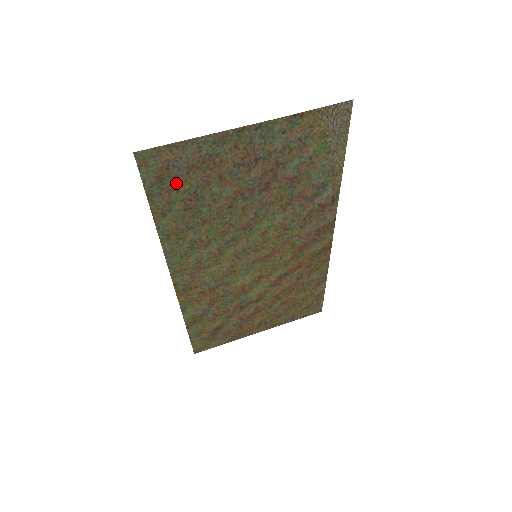
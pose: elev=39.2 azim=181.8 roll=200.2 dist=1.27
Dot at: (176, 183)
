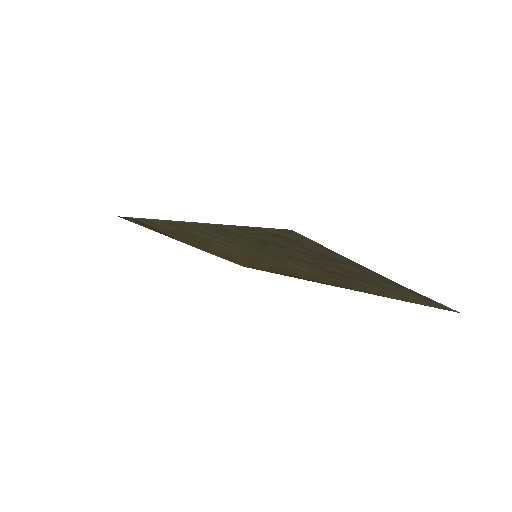
Dot at: (284, 241)
